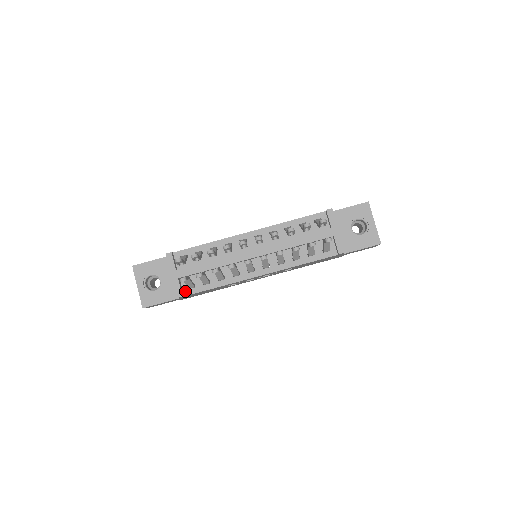
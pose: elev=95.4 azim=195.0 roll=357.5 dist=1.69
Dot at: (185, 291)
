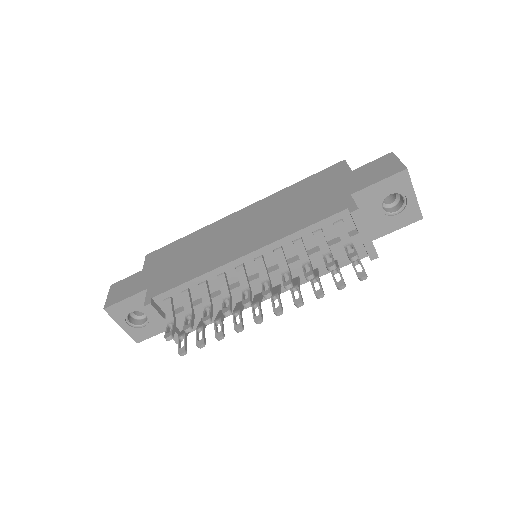
Dot at: occluded
